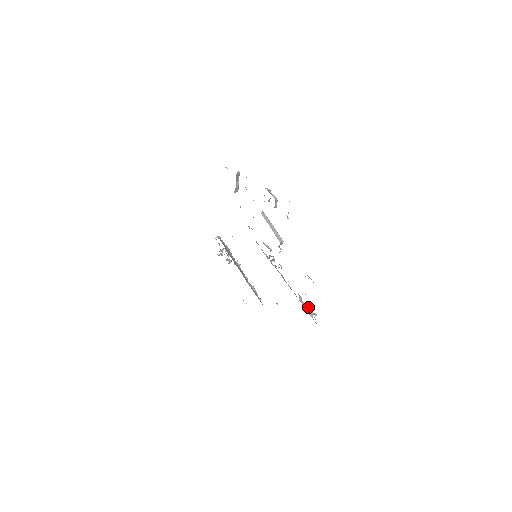
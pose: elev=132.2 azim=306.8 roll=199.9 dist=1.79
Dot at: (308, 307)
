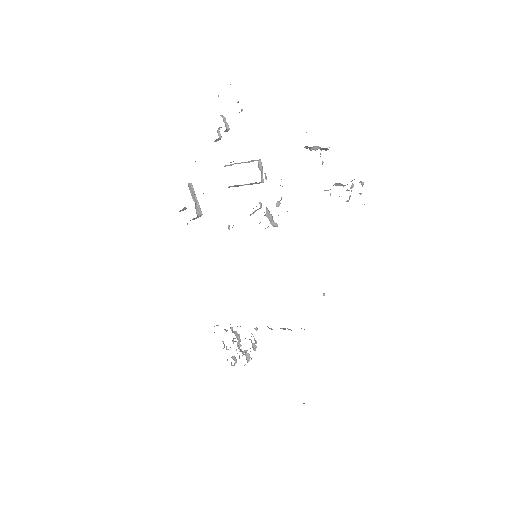
Dot at: (342, 185)
